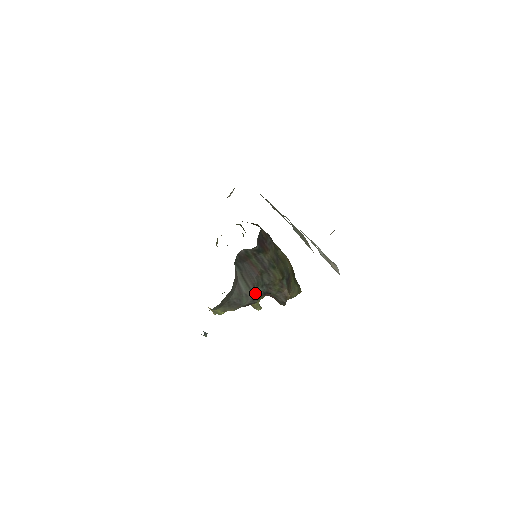
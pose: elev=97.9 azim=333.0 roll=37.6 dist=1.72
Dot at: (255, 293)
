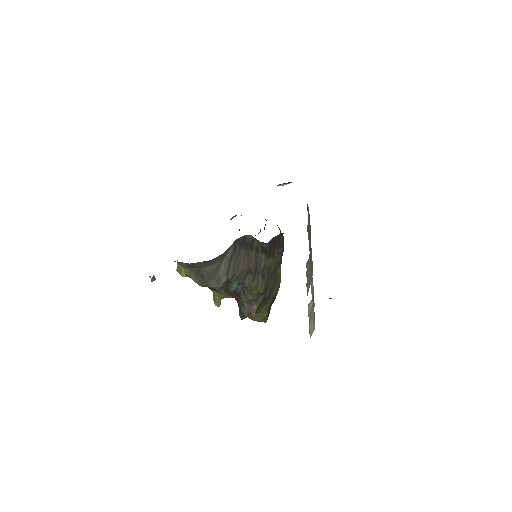
Dot at: (228, 284)
